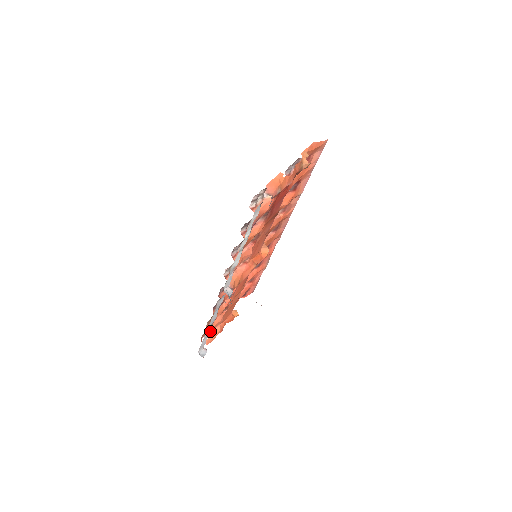
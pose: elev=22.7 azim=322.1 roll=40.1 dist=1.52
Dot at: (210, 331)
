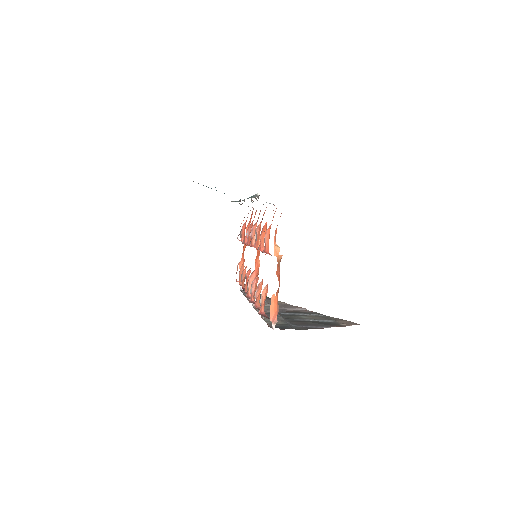
Dot at: occluded
